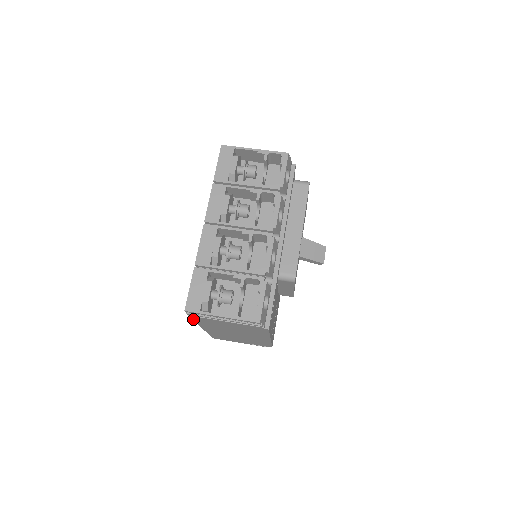
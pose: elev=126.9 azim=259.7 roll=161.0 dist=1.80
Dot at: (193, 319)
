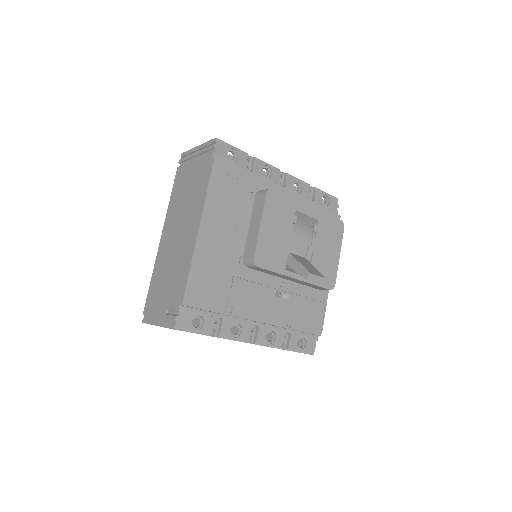
Dot at: (174, 185)
